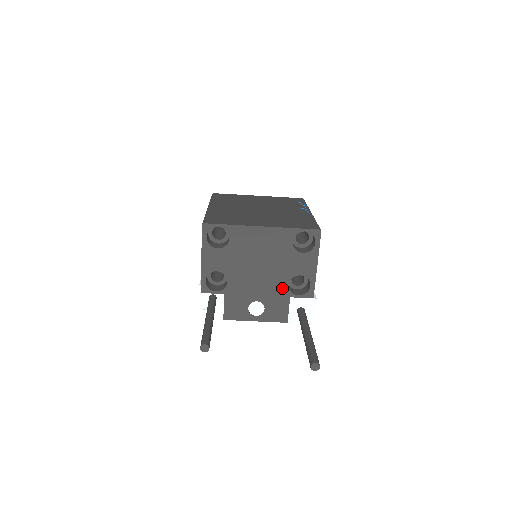
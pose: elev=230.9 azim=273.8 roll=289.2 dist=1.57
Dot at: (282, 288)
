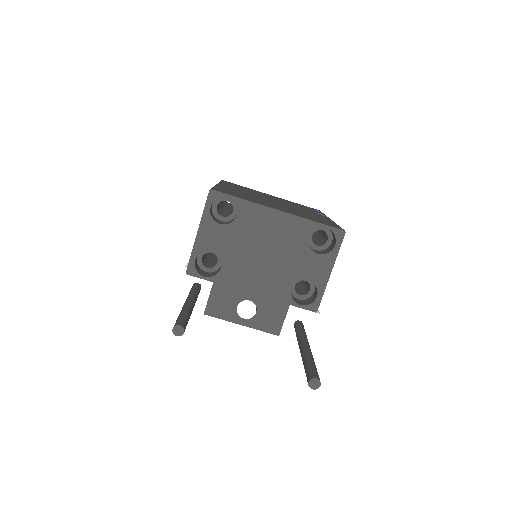
Dot at: (283, 291)
